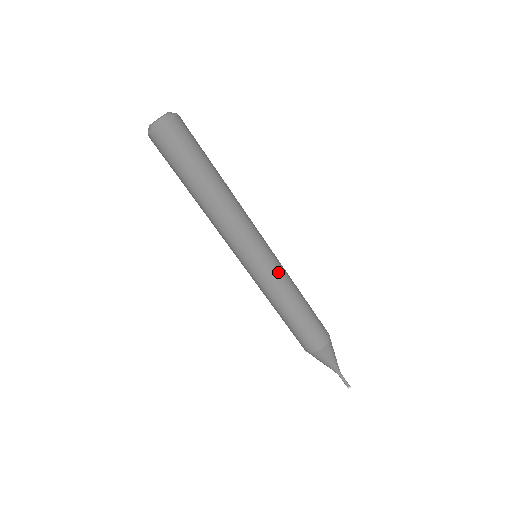
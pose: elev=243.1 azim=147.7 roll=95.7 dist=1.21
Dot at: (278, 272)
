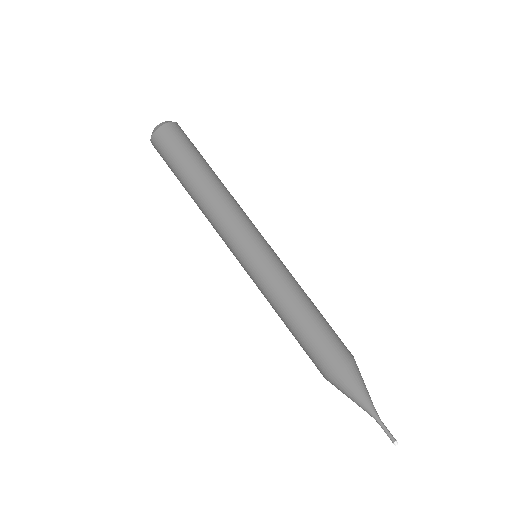
Dot at: (277, 268)
